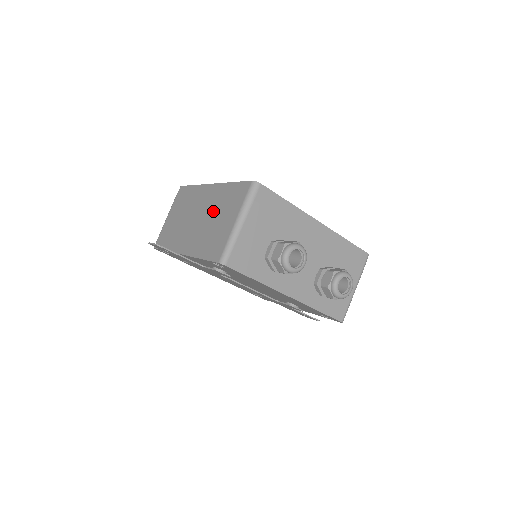
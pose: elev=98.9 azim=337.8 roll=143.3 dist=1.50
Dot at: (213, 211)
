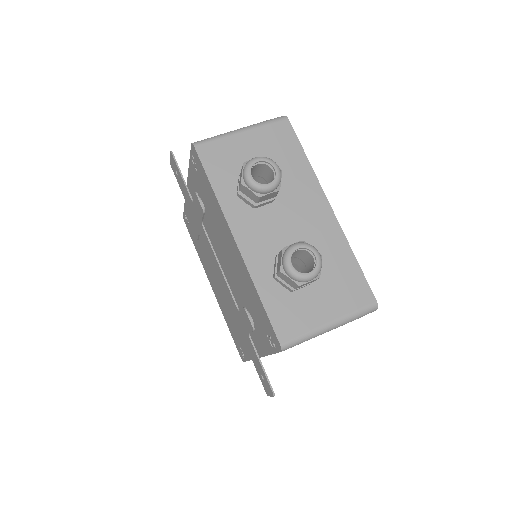
Dot at: occluded
